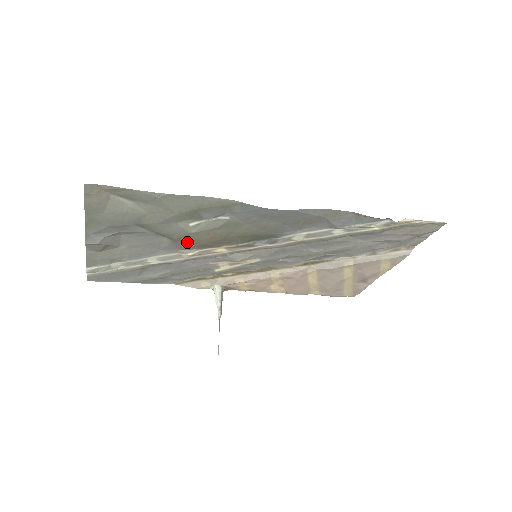
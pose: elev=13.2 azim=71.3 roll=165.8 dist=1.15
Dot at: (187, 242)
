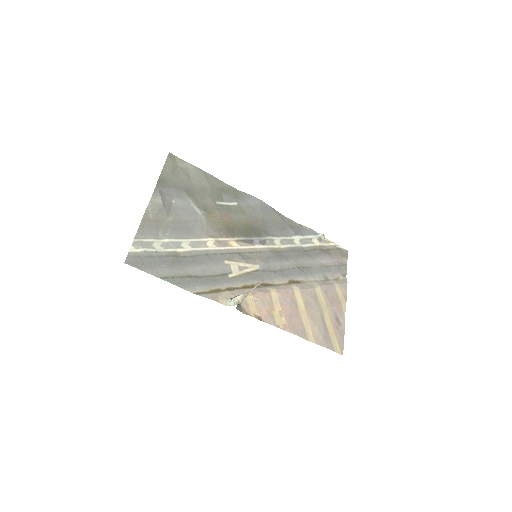
Dot at: (213, 221)
